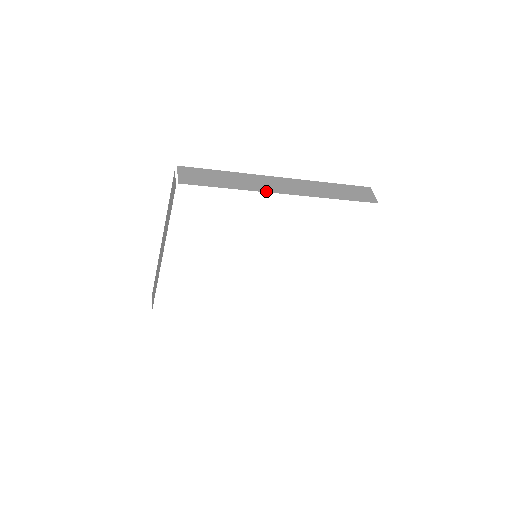
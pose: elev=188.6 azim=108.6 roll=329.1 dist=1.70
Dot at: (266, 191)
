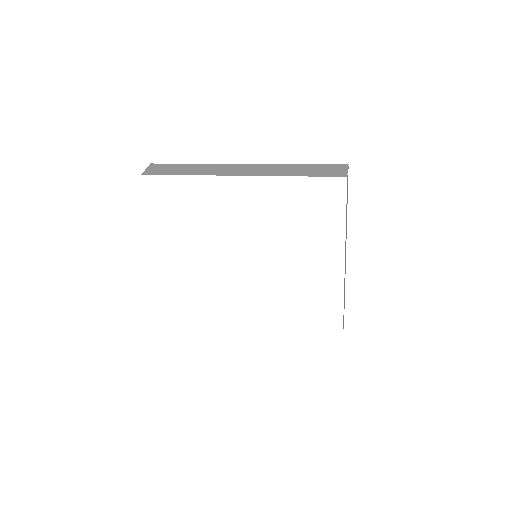
Dot at: (219, 175)
